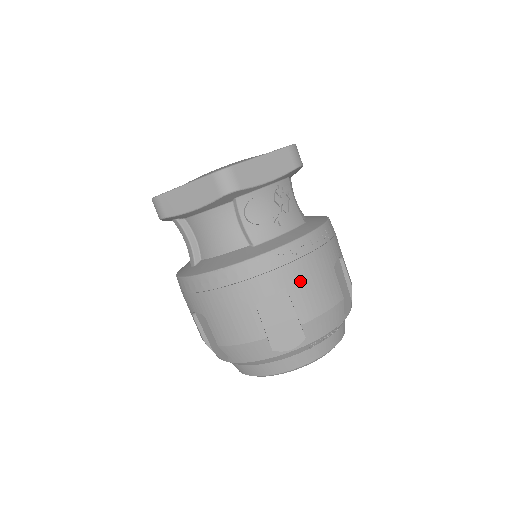
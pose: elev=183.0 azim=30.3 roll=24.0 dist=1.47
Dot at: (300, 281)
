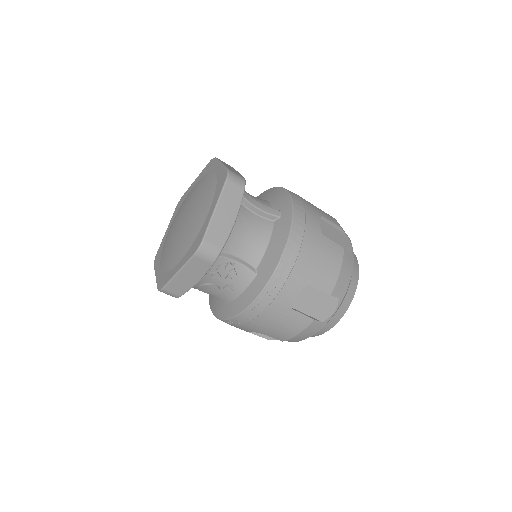
Dot at: (263, 328)
